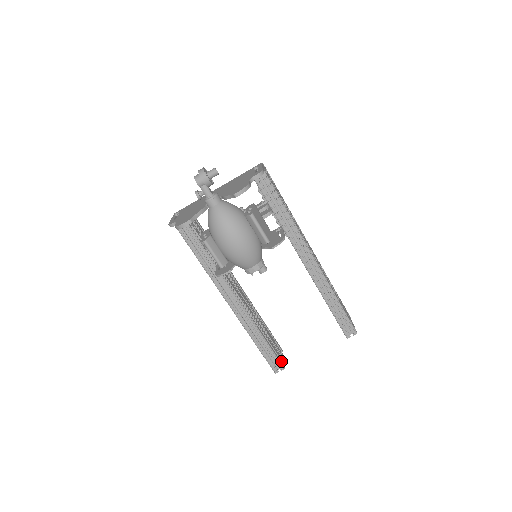
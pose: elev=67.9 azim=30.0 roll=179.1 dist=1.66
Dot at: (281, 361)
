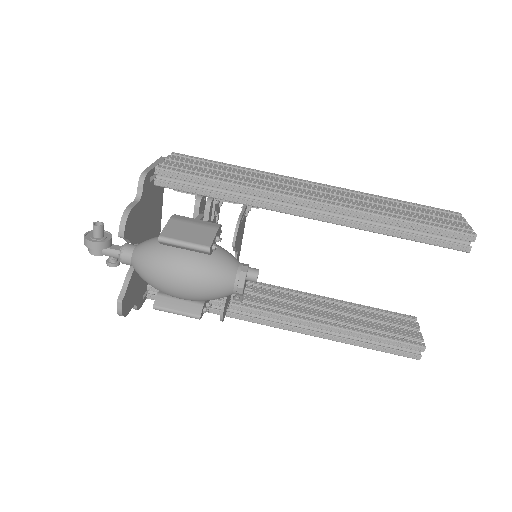
Dot at: (415, 339)
